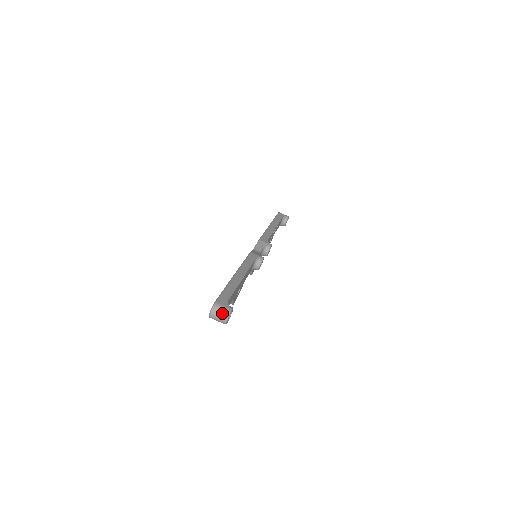
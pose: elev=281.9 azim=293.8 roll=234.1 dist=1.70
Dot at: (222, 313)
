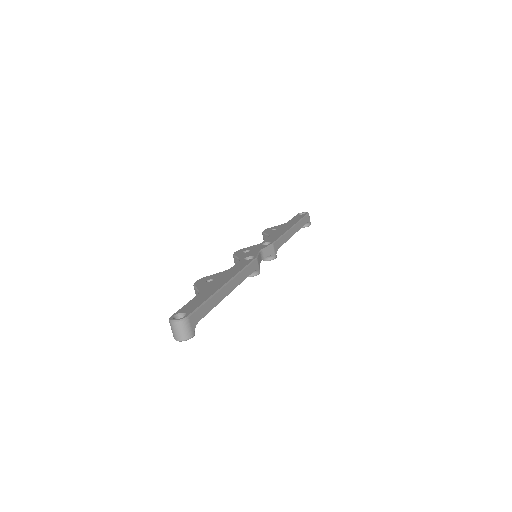
Dot at: (183, 333)
